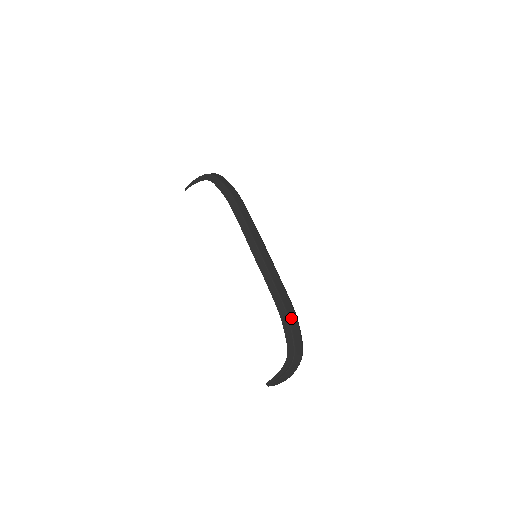
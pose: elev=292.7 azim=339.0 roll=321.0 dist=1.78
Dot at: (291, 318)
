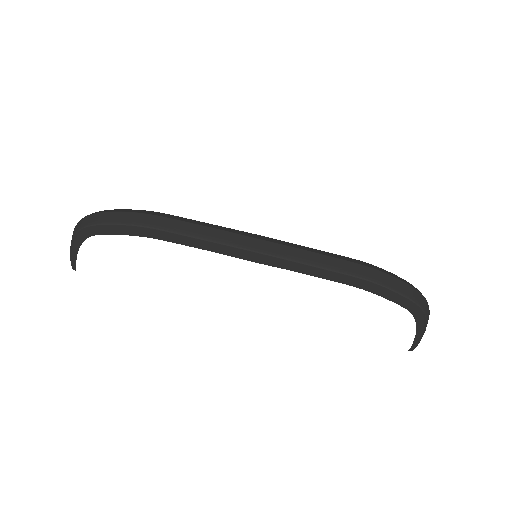
Dot at: (378, 279)
